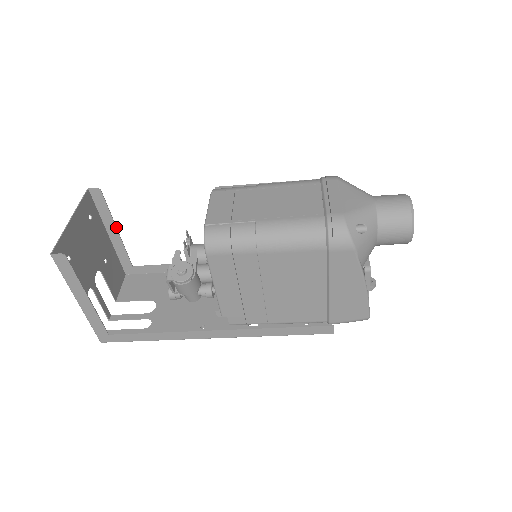
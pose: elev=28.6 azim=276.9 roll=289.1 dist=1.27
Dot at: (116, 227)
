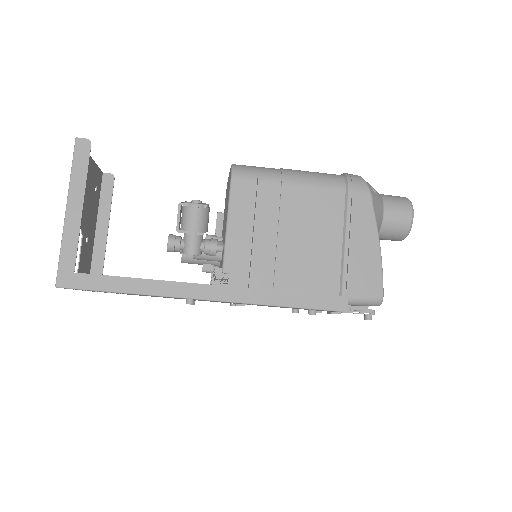
Dot at: occluded
